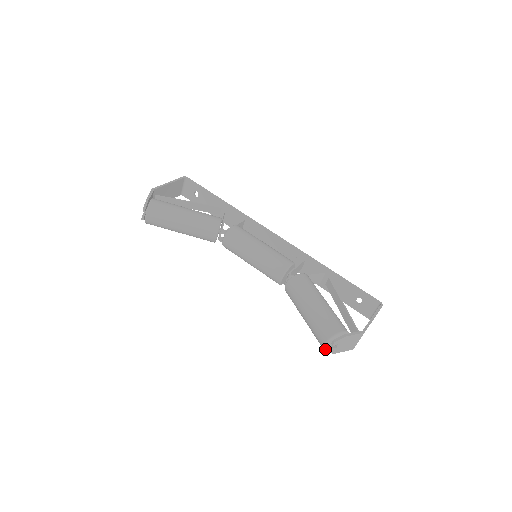
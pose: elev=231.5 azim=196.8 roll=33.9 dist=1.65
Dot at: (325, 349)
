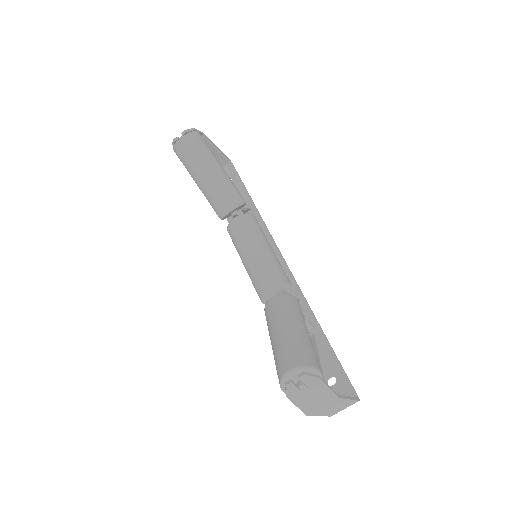
Dot at: (283, 381)
